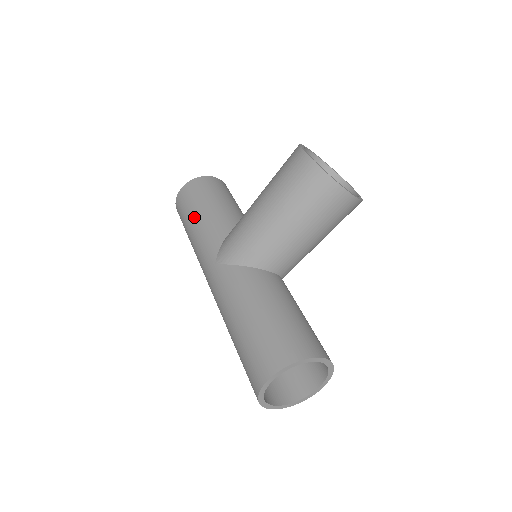
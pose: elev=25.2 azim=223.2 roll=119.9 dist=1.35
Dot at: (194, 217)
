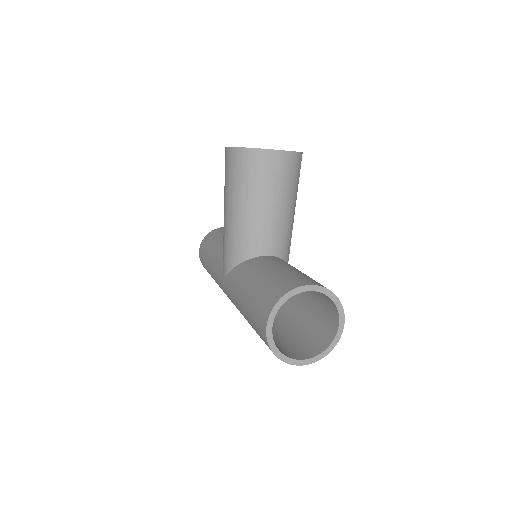
Dot at: (208, 262)
